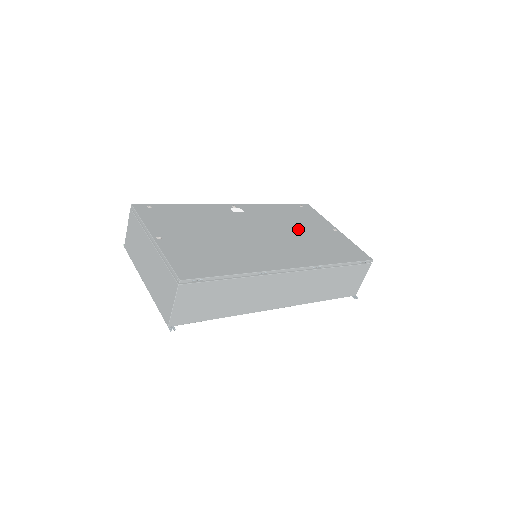
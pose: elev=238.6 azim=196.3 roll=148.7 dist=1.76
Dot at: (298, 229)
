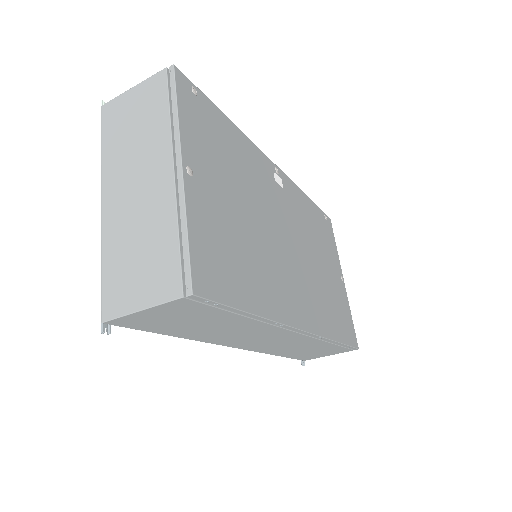
Dot at: (319, 257)
